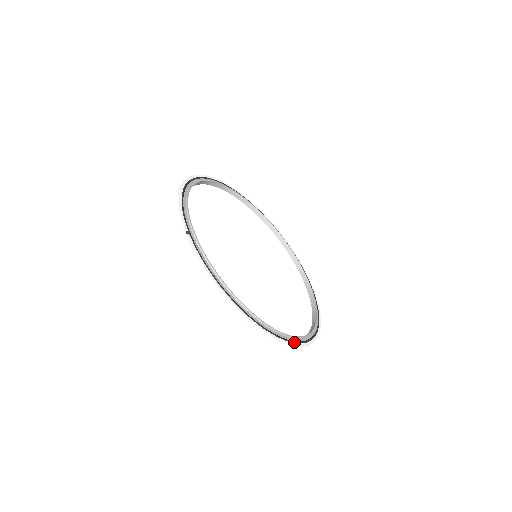
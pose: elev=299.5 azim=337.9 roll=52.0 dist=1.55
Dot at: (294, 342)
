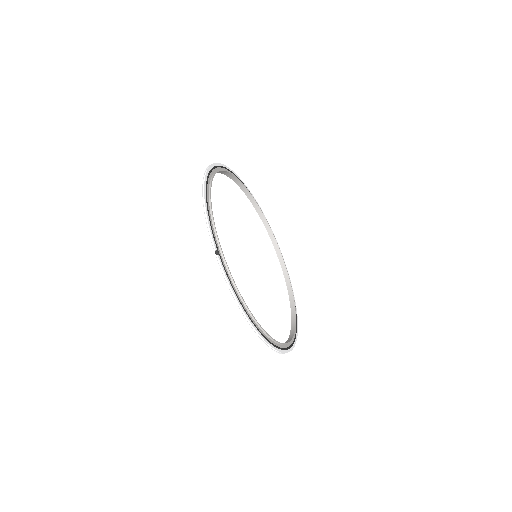
Dot at: (288, 349)
